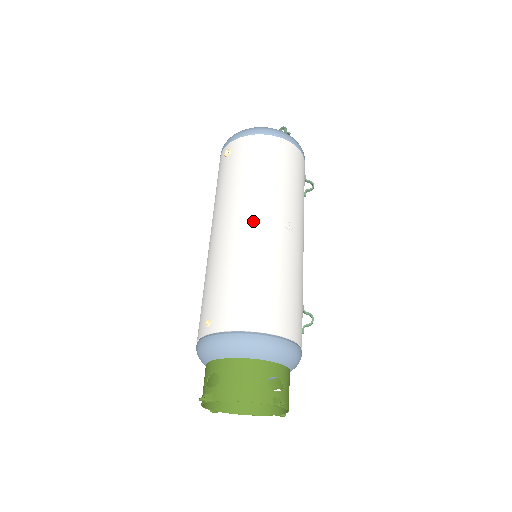
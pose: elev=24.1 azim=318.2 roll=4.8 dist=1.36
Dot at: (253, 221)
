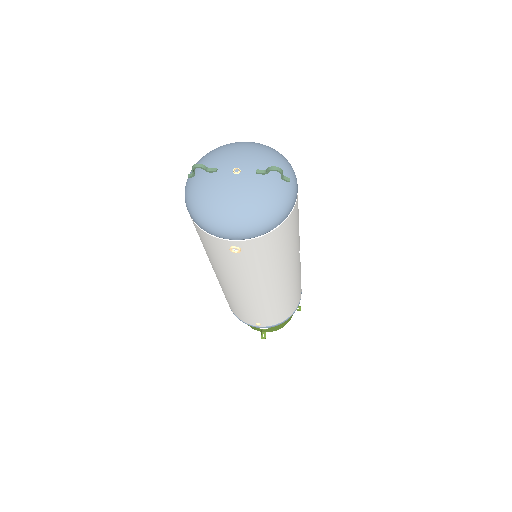
Dot at: (283, 283)
